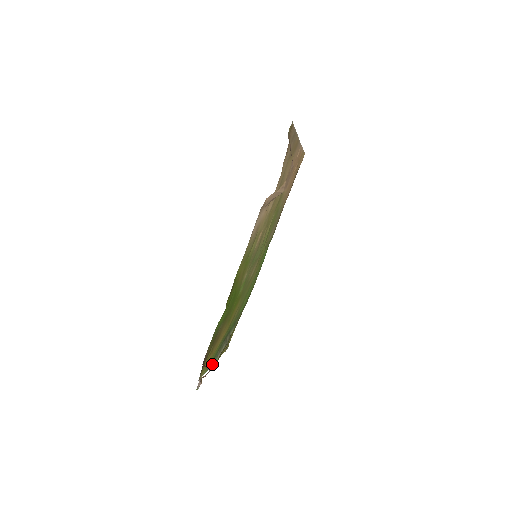
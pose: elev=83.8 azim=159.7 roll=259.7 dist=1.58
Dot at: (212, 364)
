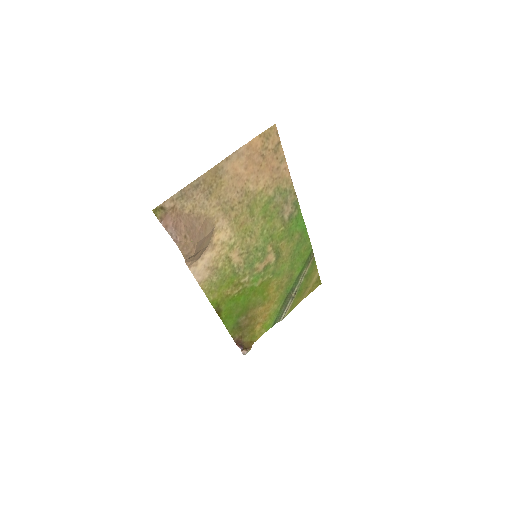
Dot at: (279, 319)
